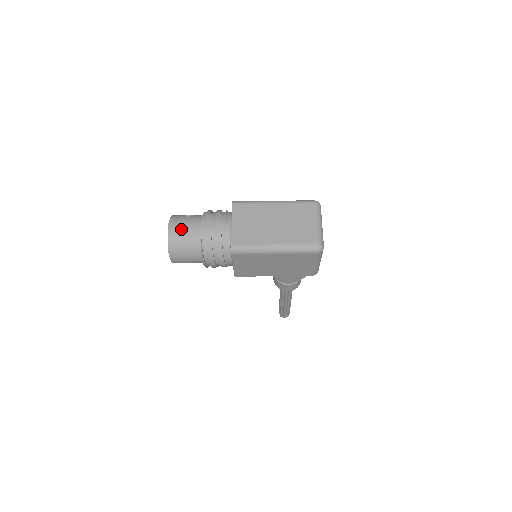
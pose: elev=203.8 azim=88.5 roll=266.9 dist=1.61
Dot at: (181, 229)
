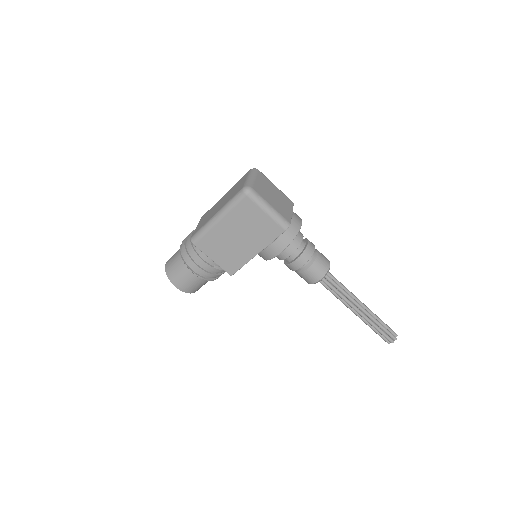
Dot at: (172, 257)
